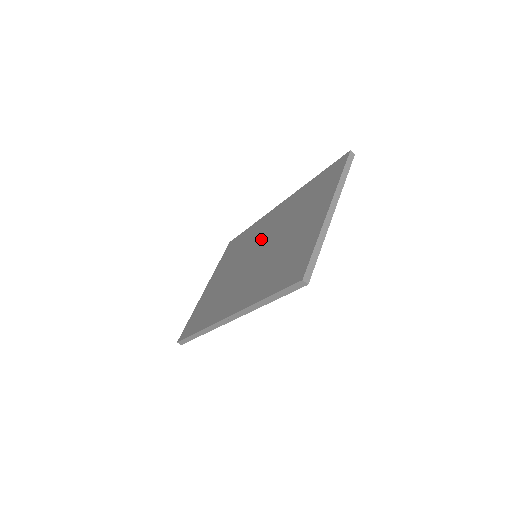
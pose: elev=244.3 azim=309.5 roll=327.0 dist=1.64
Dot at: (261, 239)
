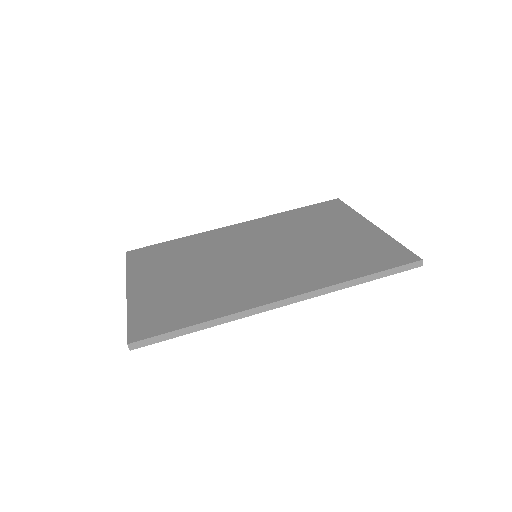
Dot at: (245, 244)
